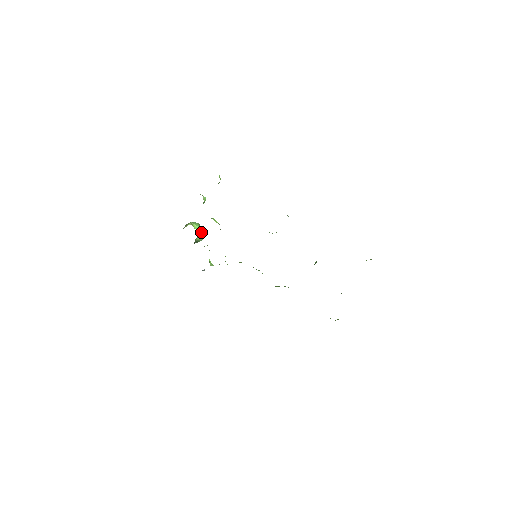
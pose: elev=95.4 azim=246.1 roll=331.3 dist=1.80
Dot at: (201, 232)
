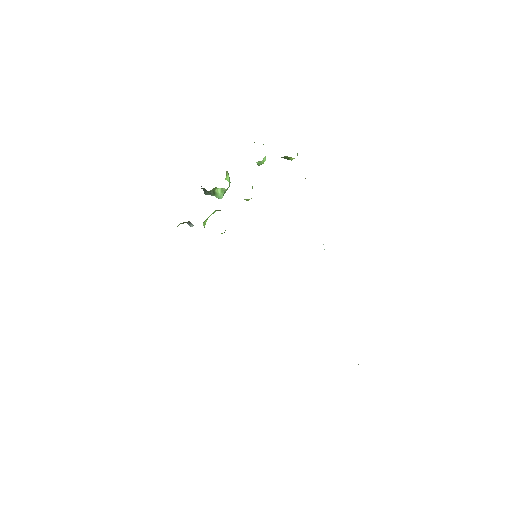
Dot at: (225, 191)
